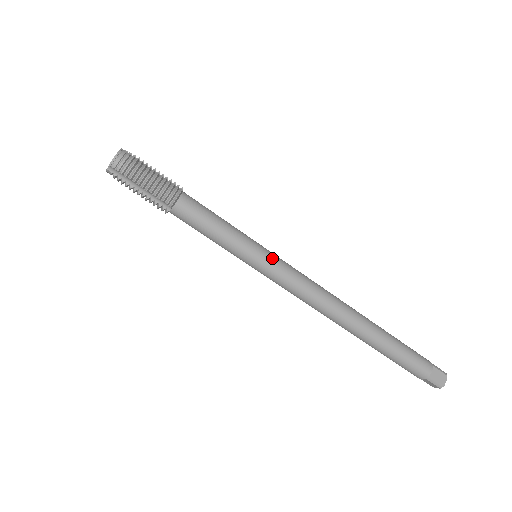
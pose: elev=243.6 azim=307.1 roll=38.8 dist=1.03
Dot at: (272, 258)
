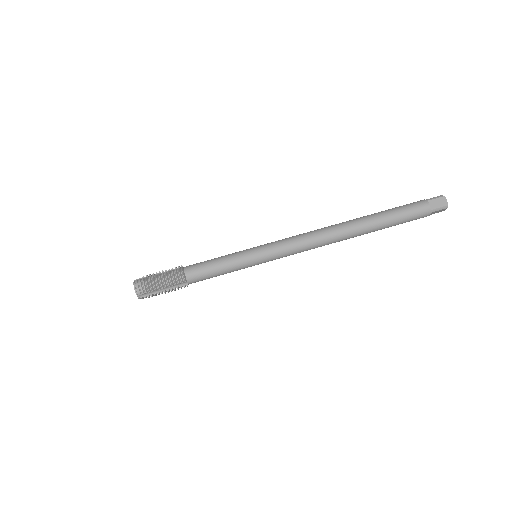
Dot at: (264, 249)
